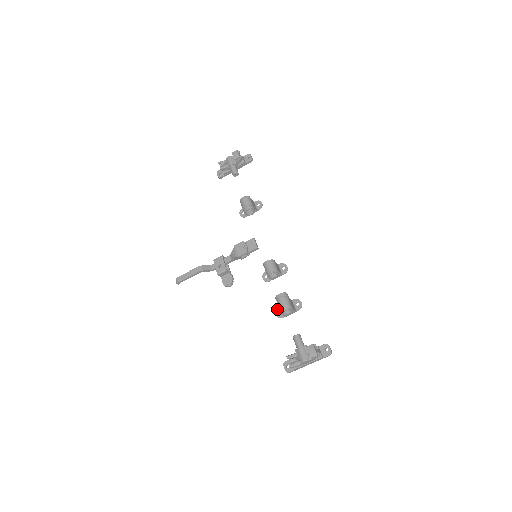
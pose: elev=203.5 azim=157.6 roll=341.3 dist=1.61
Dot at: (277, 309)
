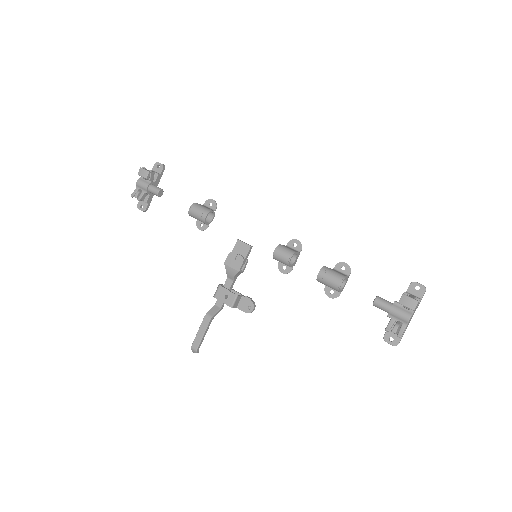
Dot at: (326, 291)
